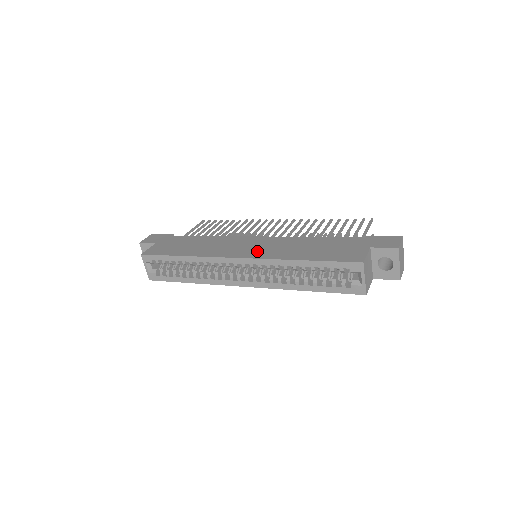
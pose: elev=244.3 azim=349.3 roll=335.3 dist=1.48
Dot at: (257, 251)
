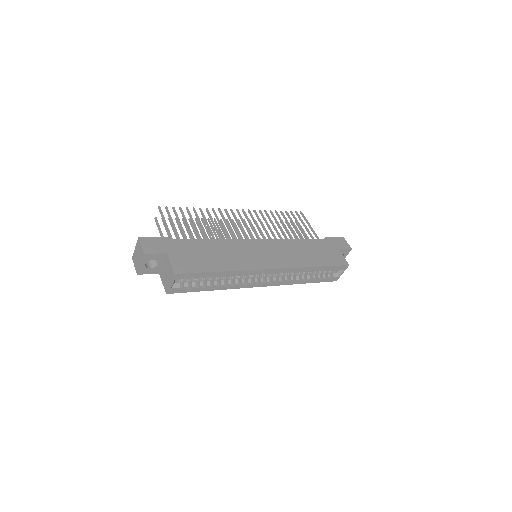
Dot at: (278, 259)
